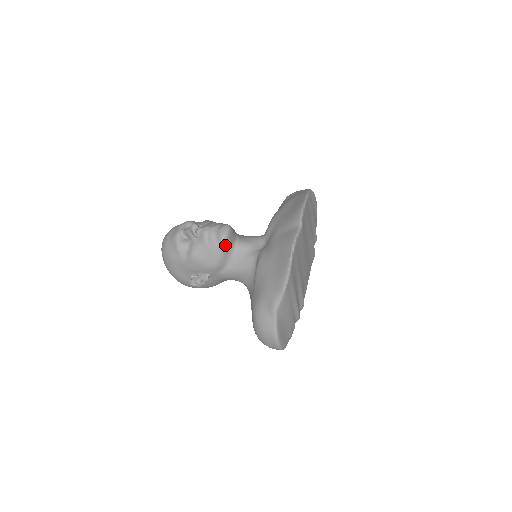
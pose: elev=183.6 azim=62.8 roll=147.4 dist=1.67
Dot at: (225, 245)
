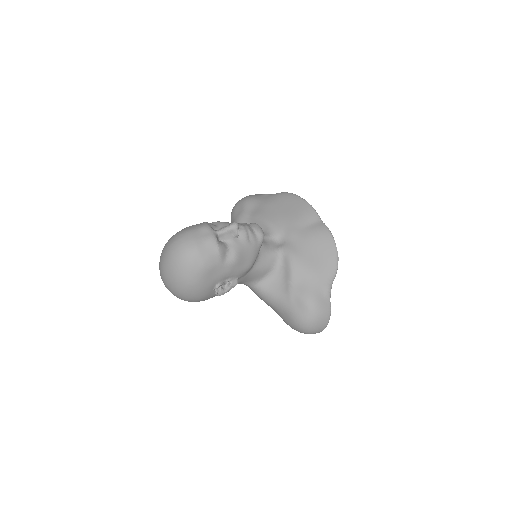
Dot at: occluded
